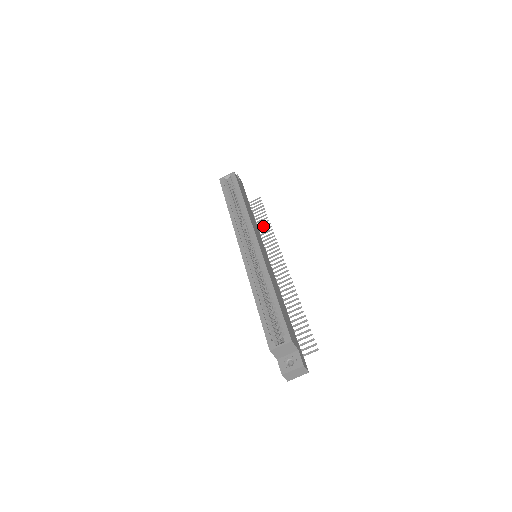
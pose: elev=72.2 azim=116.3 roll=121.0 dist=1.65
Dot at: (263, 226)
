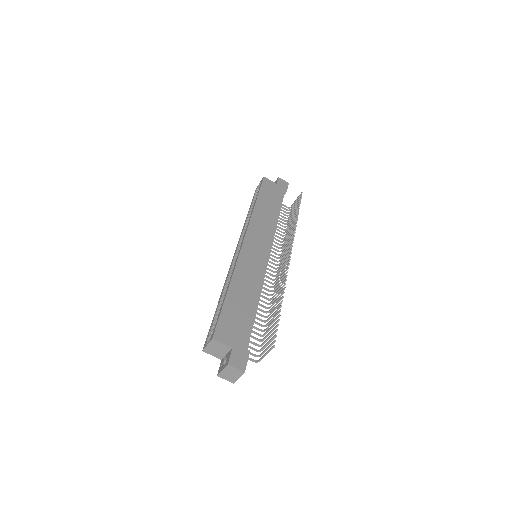
Dot at: (293, 222)
